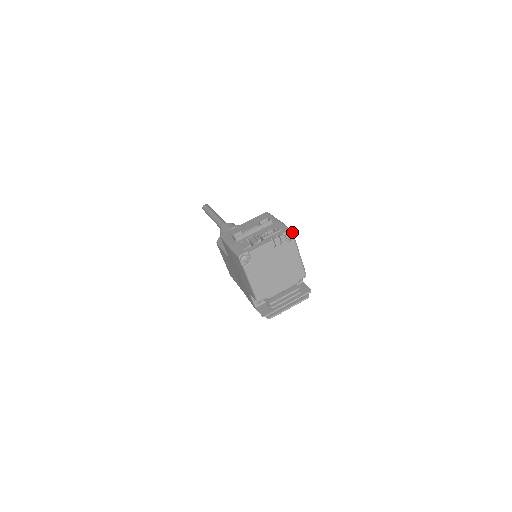
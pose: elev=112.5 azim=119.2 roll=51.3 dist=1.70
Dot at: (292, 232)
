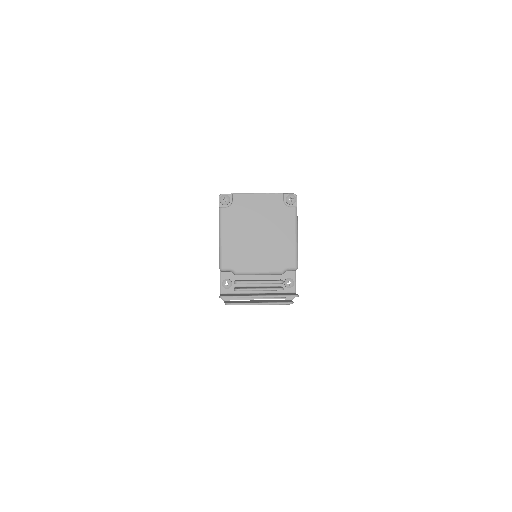
Dot at: (296, 198)
